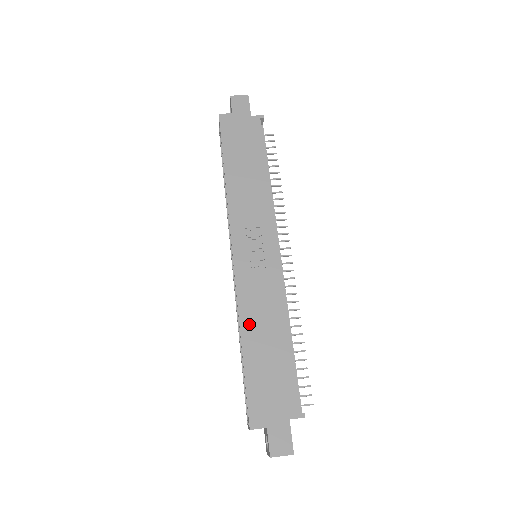
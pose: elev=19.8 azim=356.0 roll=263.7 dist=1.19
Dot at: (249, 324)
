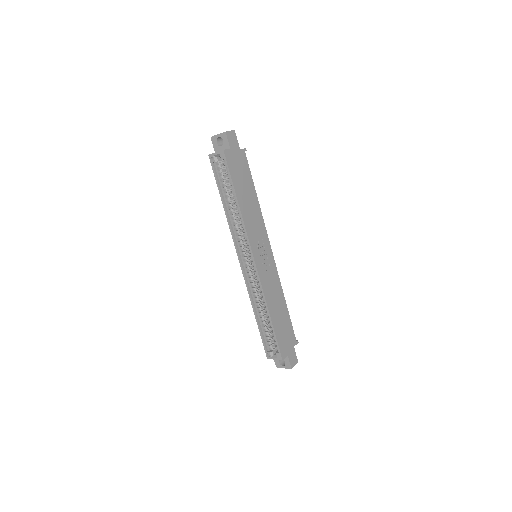
Dot at: (271, 303)
